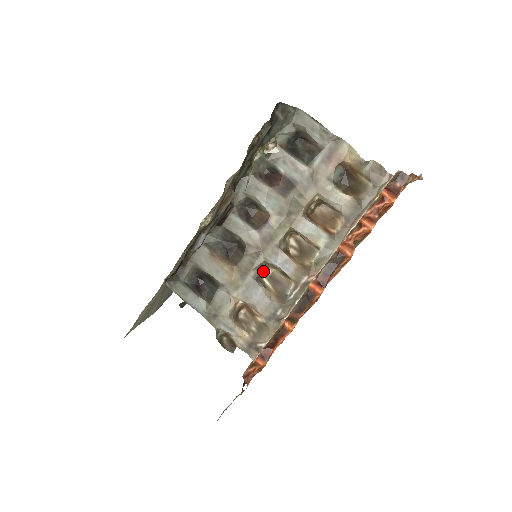
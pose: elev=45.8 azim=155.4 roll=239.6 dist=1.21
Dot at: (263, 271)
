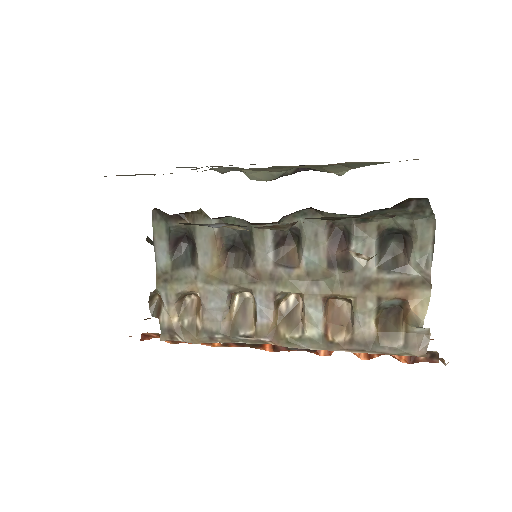
Dot at: occluded
